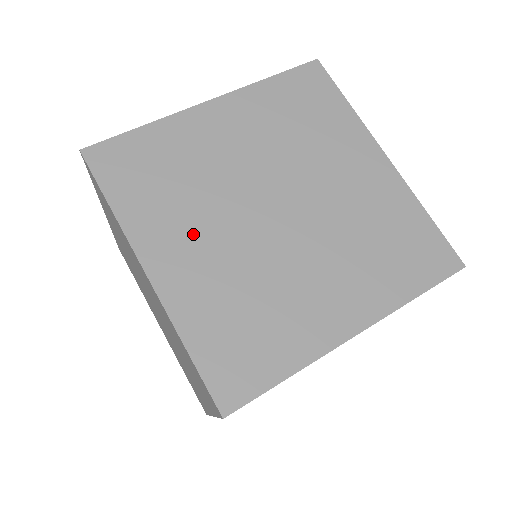
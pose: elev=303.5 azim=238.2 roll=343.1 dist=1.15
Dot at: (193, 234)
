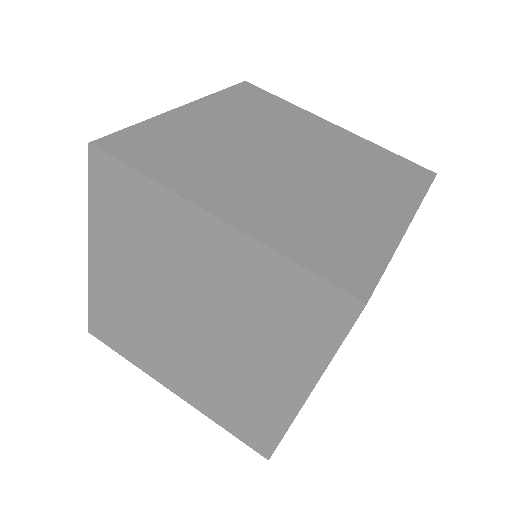
Dot at: (235, 184)
